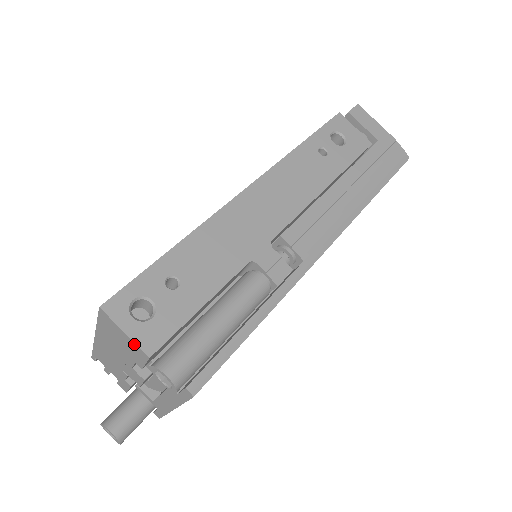
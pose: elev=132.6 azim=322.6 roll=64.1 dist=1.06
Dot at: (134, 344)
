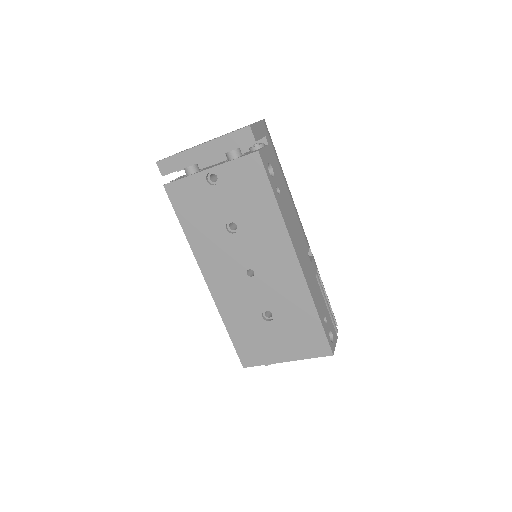
Dot at: (335, 343)
